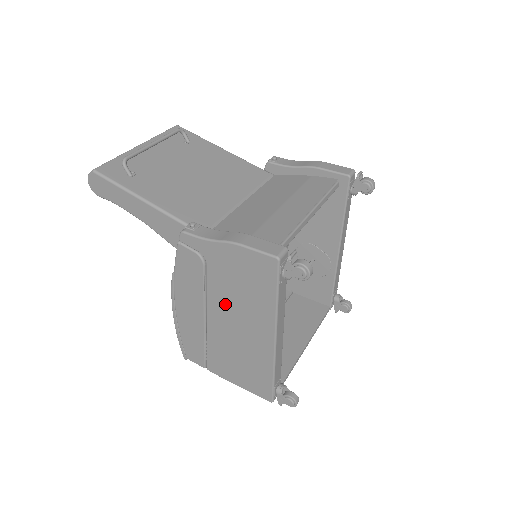
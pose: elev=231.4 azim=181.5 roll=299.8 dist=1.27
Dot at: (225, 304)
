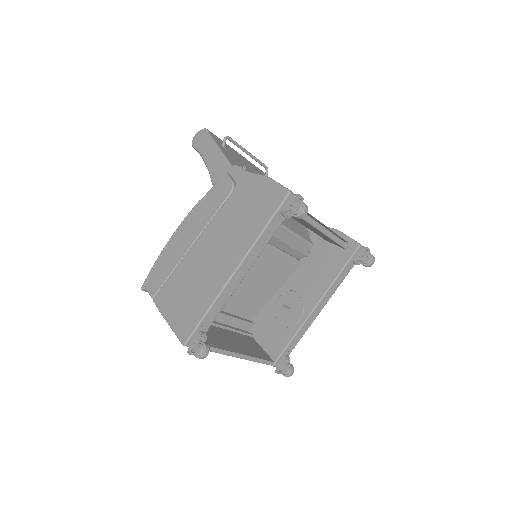
Dot at: (221, 229)
